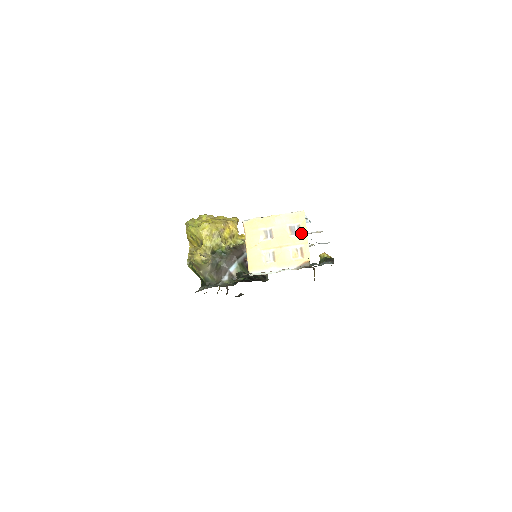
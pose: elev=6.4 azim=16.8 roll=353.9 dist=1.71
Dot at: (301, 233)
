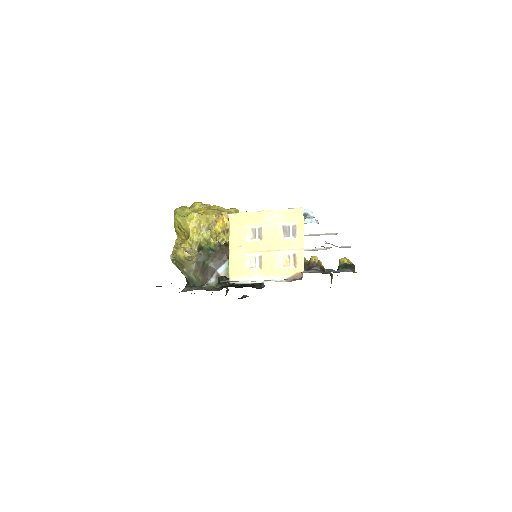
Dot at: (296, 236)
